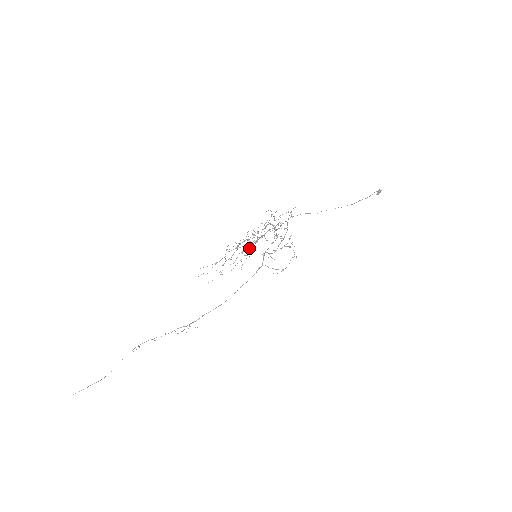
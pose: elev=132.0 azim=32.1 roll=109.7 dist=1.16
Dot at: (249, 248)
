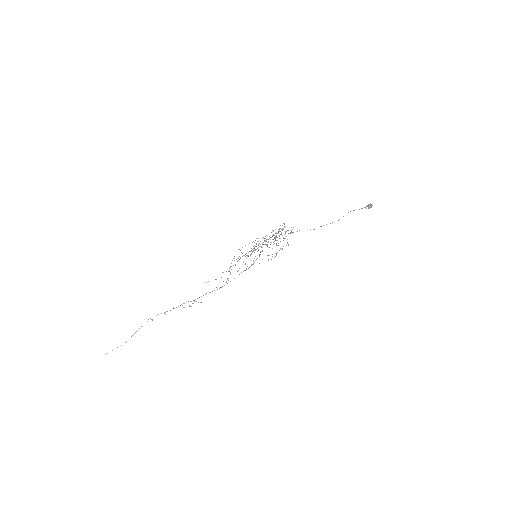
Dot at: (251, 254)
